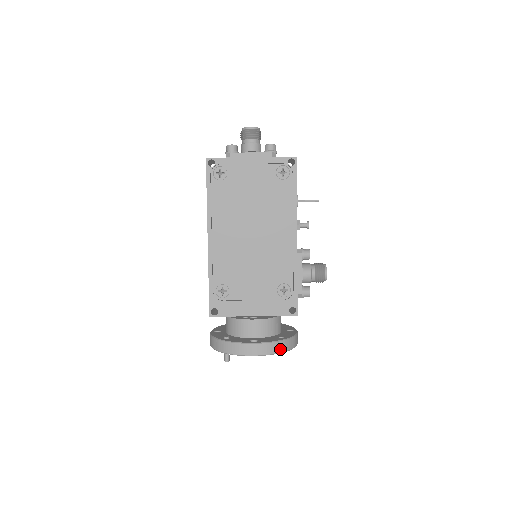
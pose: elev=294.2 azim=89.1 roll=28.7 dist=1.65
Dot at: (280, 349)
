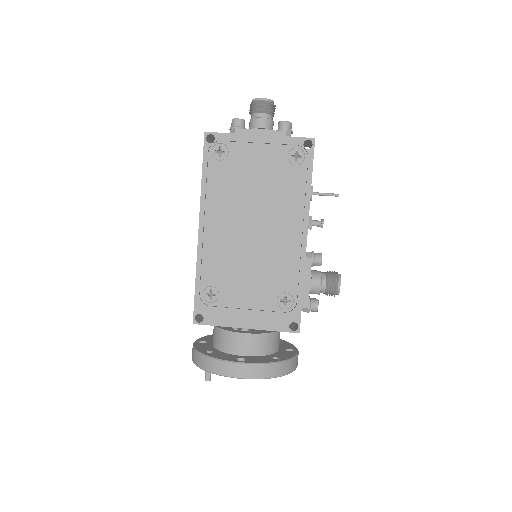
Dot at: (272, 373)
